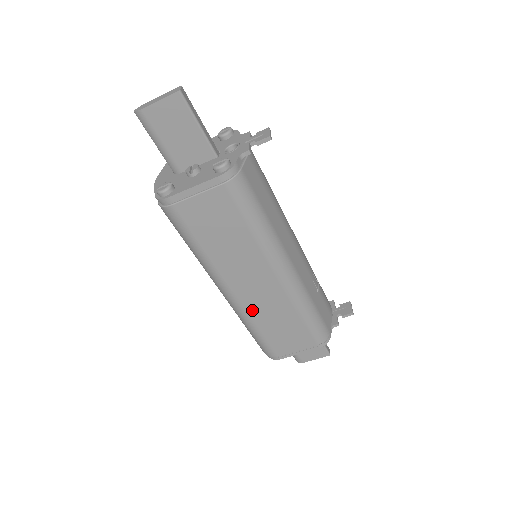
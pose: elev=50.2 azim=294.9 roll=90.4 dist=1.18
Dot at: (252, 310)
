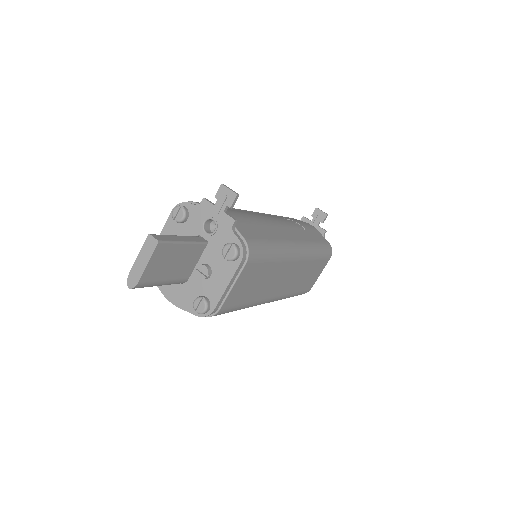
Dot at: (289, 290)
